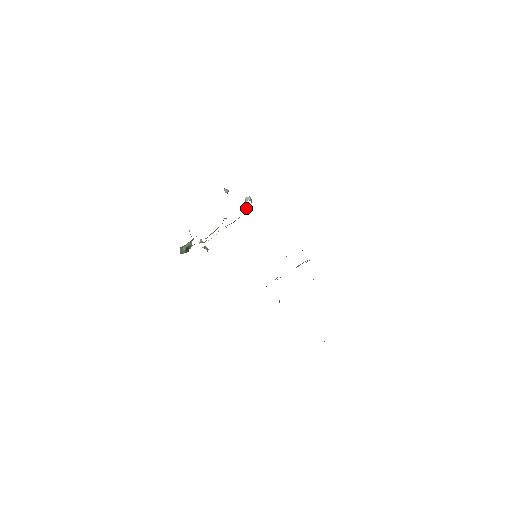
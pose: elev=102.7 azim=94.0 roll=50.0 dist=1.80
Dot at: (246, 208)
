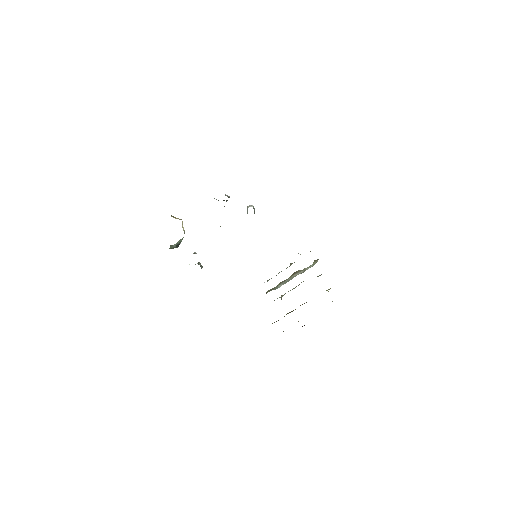
Dot at: occluded
